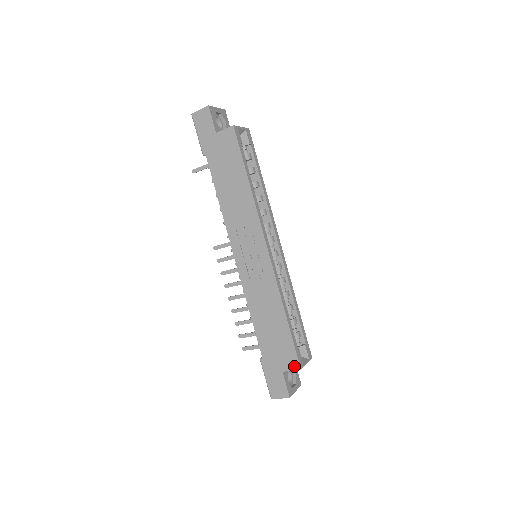
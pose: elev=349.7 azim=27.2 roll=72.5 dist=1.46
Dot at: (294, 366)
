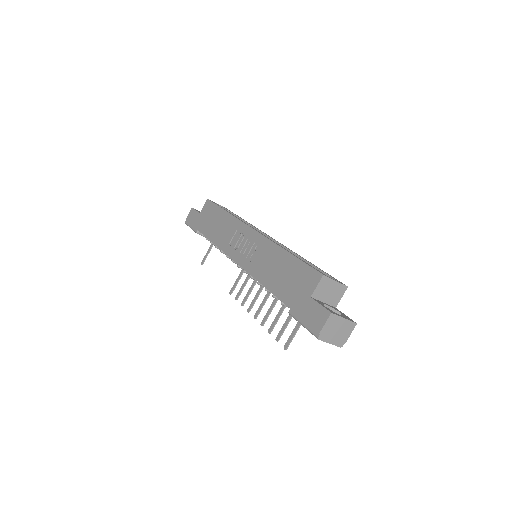
Dot at: (316, 279)
